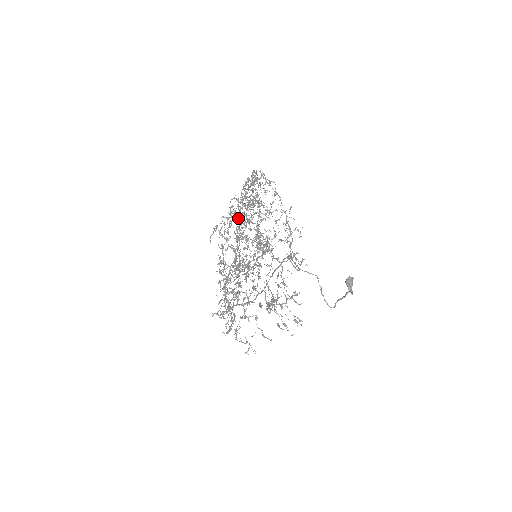
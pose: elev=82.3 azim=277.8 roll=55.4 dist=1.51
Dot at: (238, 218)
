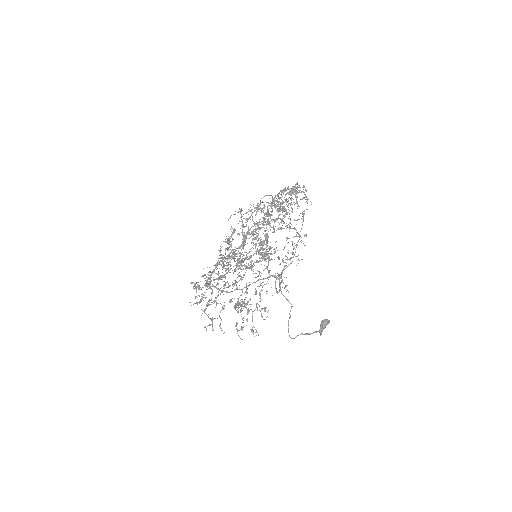
Dot at: (264, 213)
